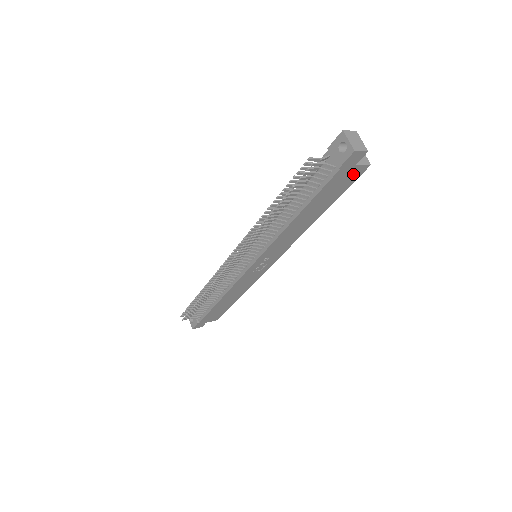
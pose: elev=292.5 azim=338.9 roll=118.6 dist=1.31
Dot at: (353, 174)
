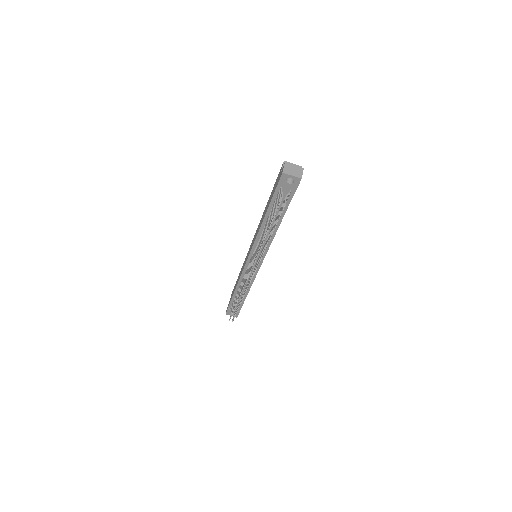
Dot at: occluded
